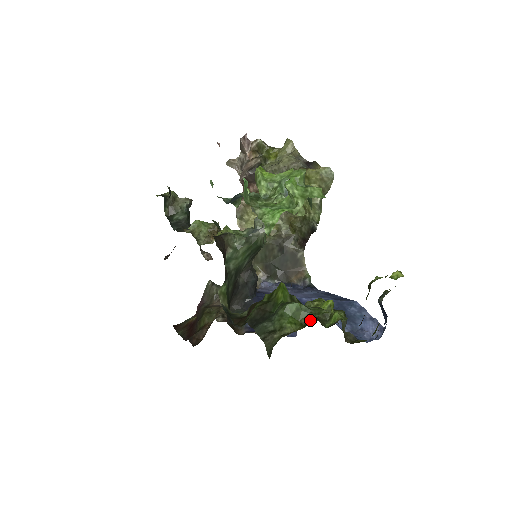
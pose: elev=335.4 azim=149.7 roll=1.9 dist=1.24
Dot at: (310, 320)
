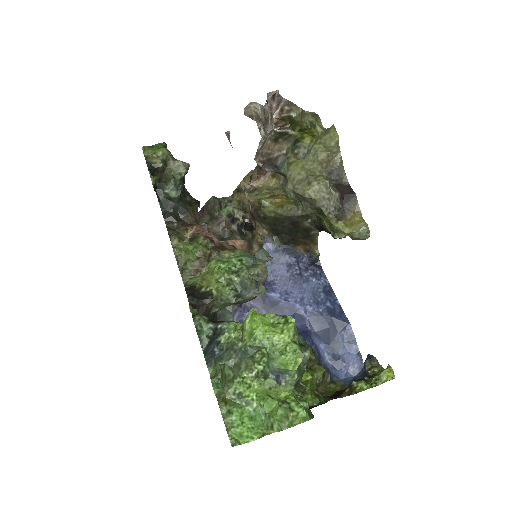
Dot at: occluded
